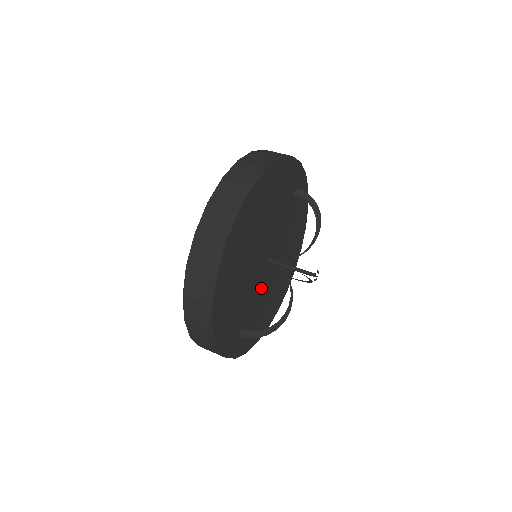
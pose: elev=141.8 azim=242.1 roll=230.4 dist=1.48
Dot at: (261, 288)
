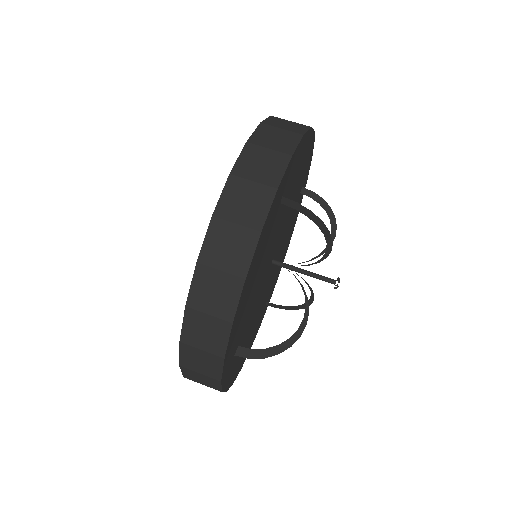
Dot at: (259, 298)
